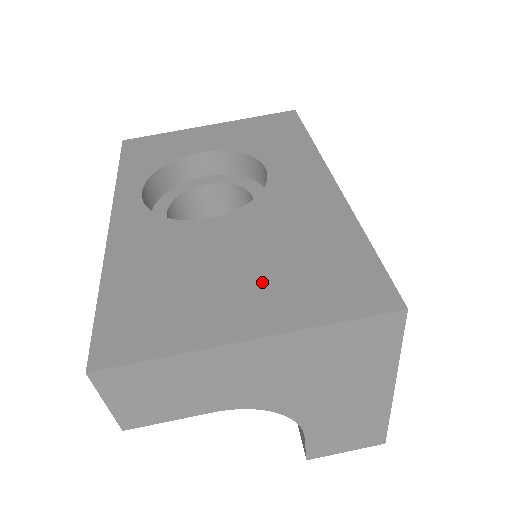
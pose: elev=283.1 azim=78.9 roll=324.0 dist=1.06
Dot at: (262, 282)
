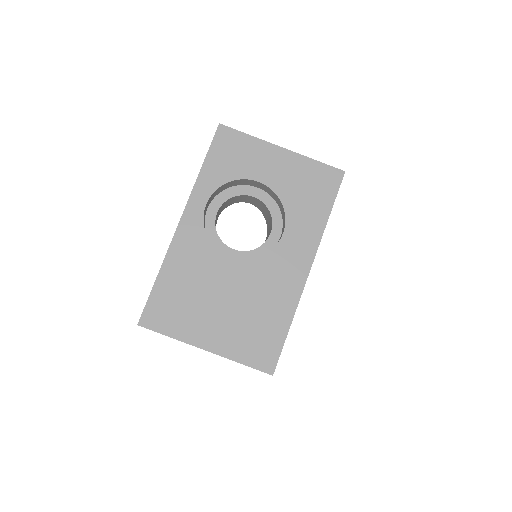
Dot at: (228, 322)
